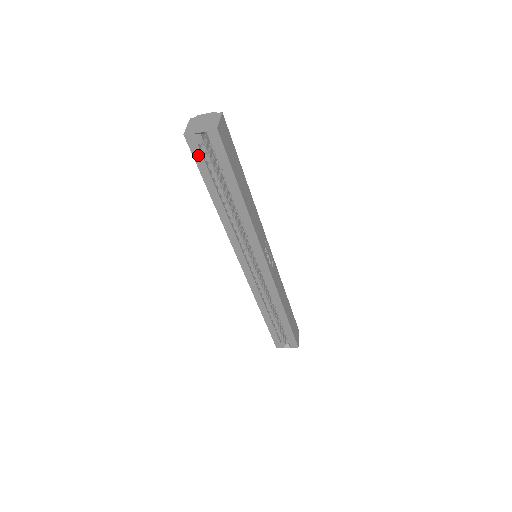
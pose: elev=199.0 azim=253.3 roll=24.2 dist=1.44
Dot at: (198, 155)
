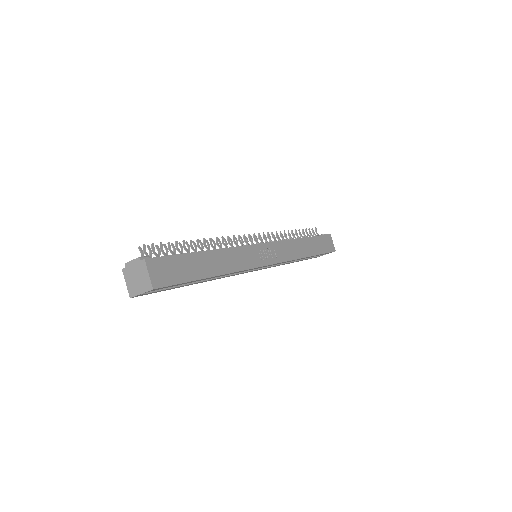
Dot at: (154, 292)
